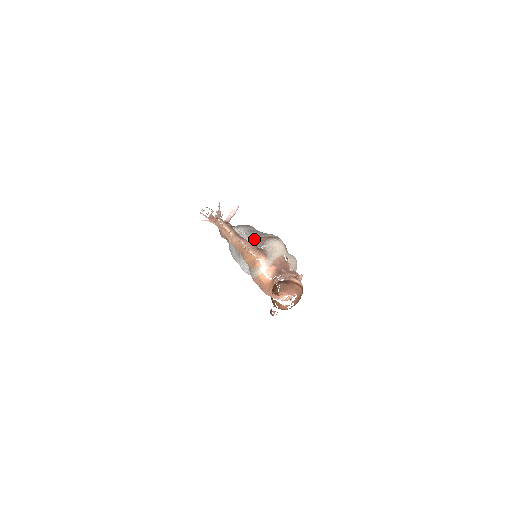
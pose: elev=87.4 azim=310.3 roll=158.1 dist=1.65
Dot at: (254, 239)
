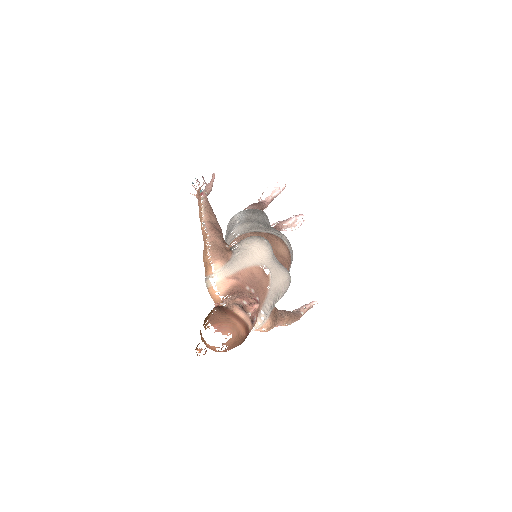
Dot at: (243, 232)
